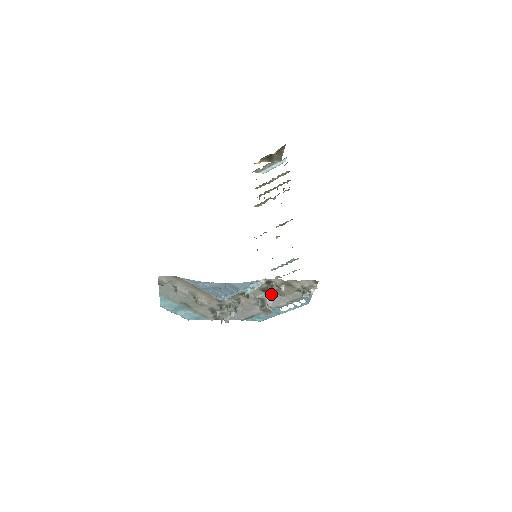
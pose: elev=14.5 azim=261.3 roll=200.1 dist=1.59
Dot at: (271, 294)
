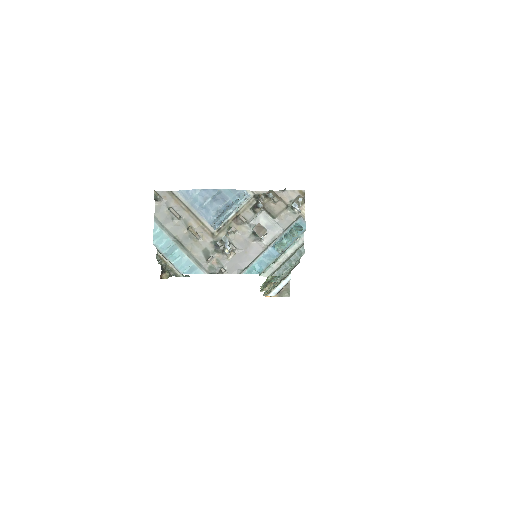
Dot at: (260, 204)
